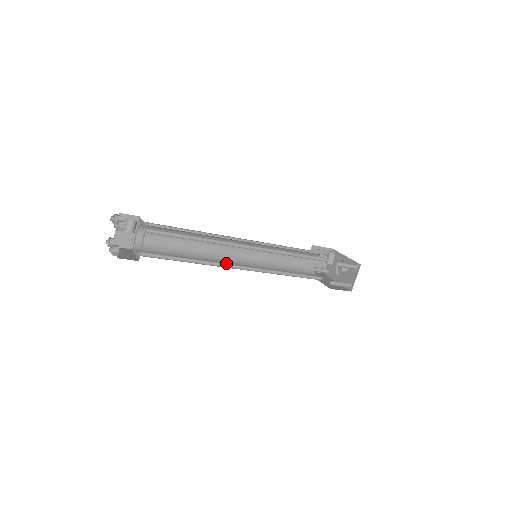
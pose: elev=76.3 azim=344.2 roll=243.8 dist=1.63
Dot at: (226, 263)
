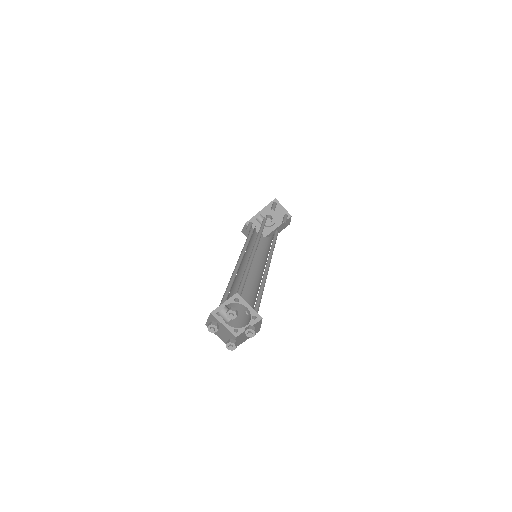
Dot at: (264, 272)
